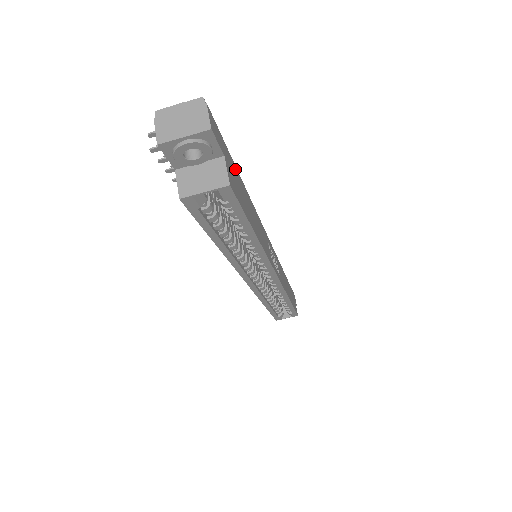
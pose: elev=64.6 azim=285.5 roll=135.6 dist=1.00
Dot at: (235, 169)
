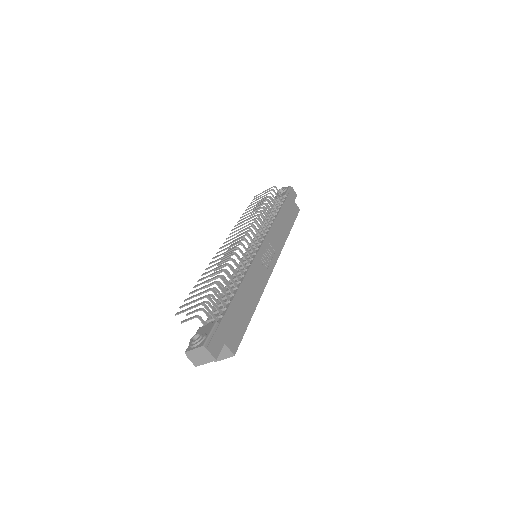
Dot at: (229, 314)
